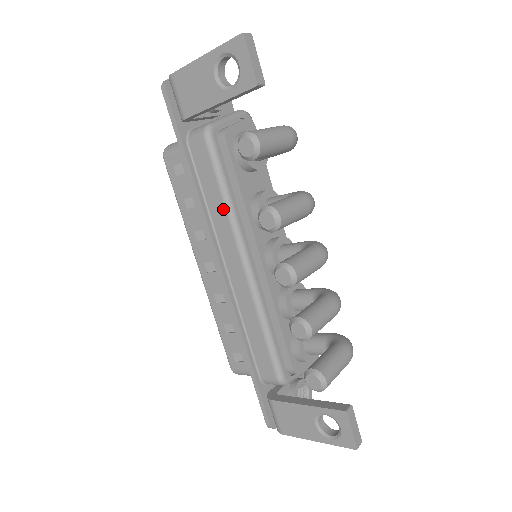
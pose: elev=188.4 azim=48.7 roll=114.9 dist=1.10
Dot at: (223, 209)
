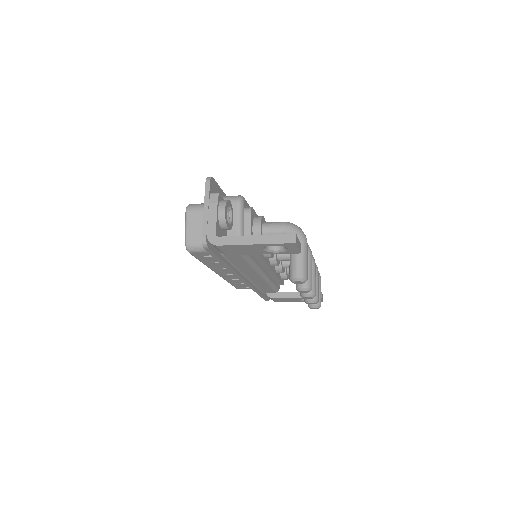
Dot at: (250, 268)
